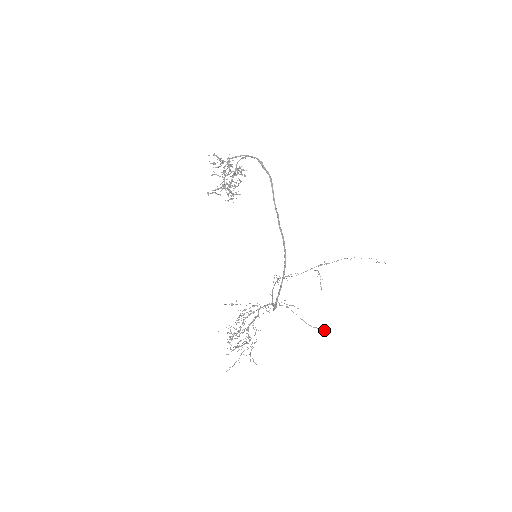
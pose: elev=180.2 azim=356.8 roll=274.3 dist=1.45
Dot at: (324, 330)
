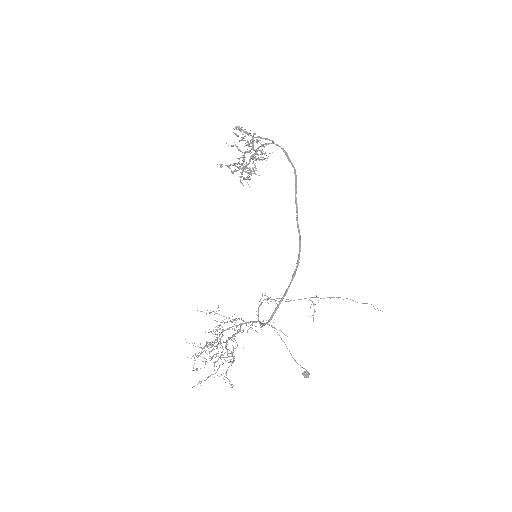
Dot at: (307, 372)
